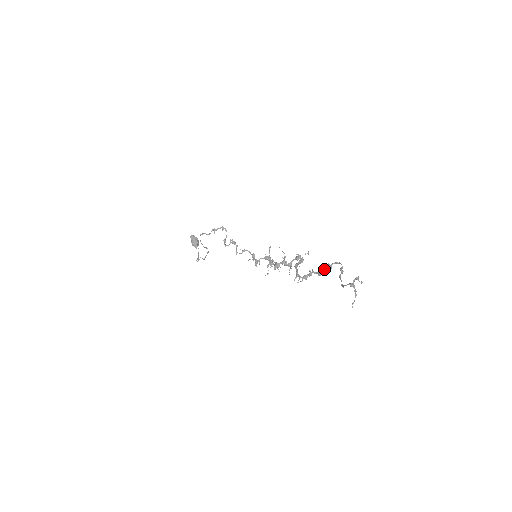
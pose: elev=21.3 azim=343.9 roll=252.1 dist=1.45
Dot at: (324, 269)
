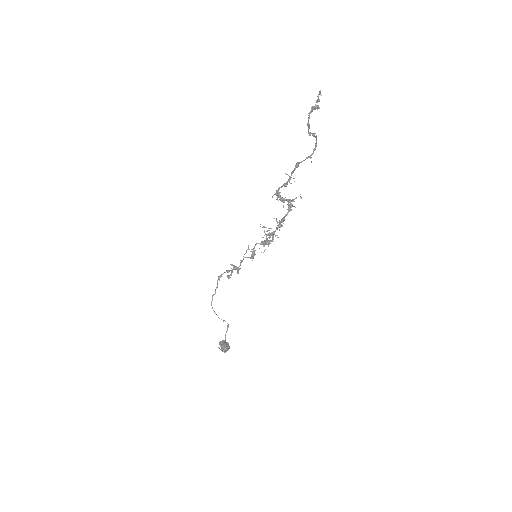
Dot at: (301, 161)
